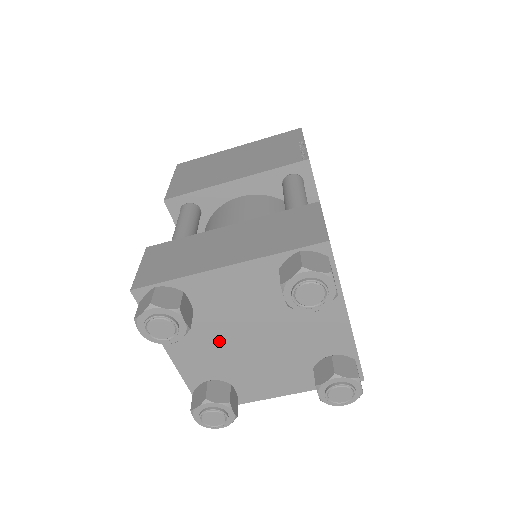
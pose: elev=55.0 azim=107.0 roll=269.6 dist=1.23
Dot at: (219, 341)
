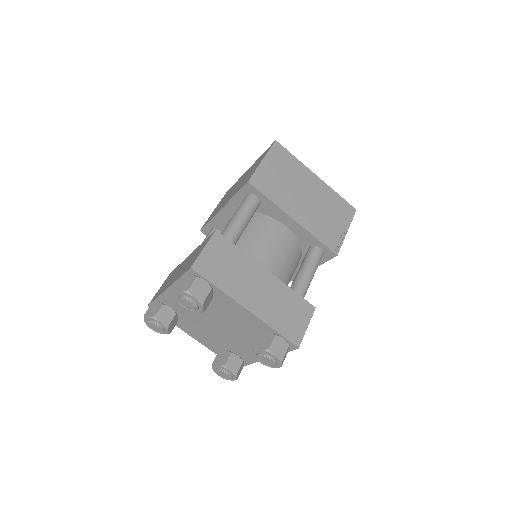
Dot at: (203, 328)
